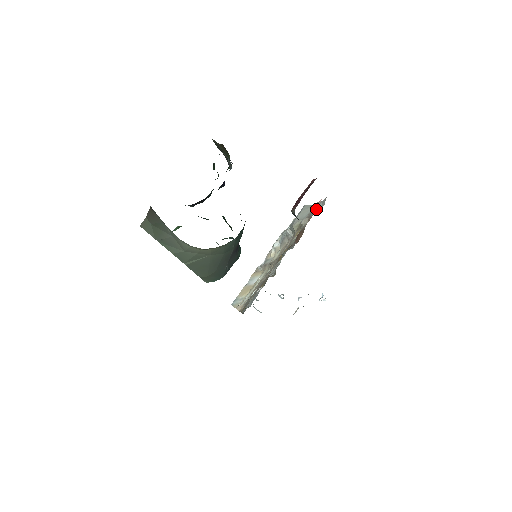
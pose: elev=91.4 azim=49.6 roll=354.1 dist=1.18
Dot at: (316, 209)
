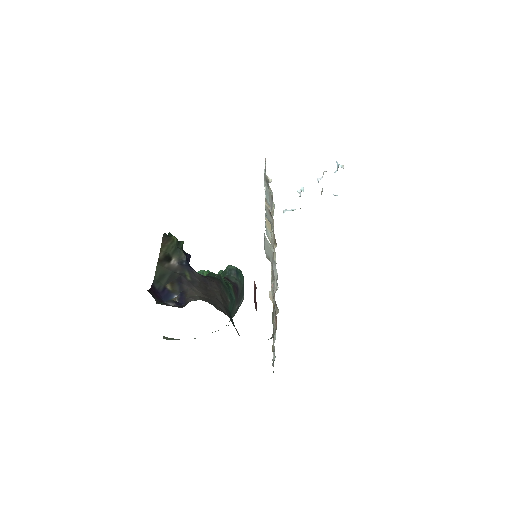
Dot at: (274, 272)
